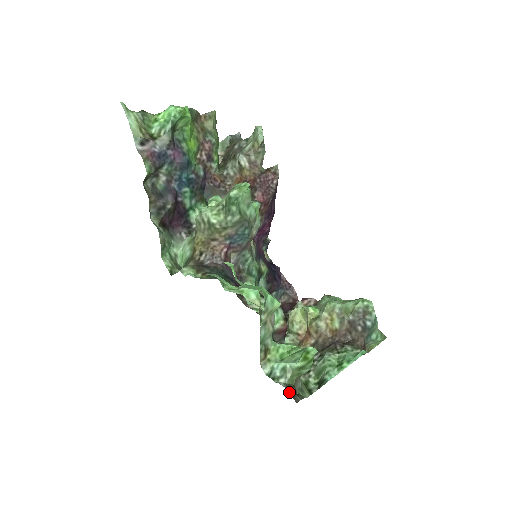
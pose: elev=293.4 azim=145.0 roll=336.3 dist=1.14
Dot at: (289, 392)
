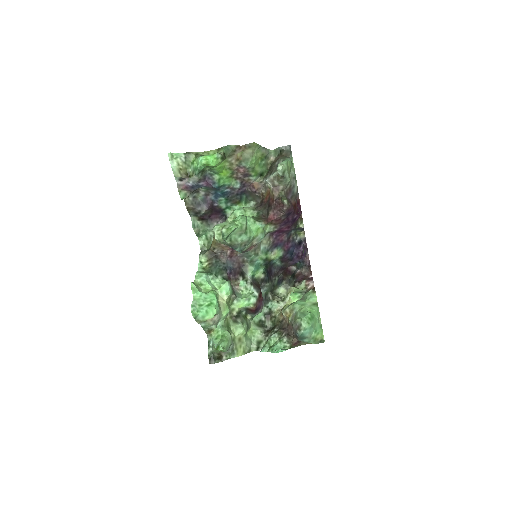
Dot at: (209, 357)
